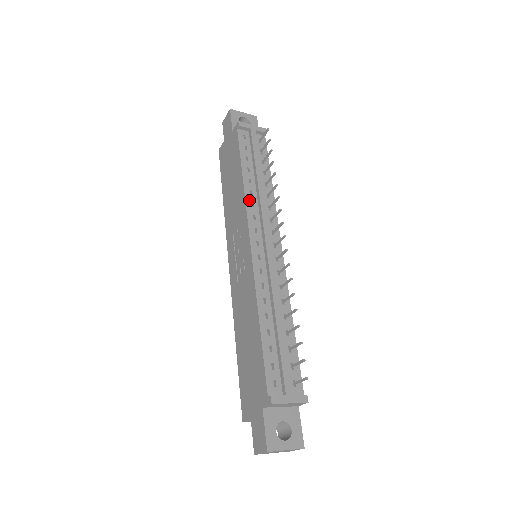
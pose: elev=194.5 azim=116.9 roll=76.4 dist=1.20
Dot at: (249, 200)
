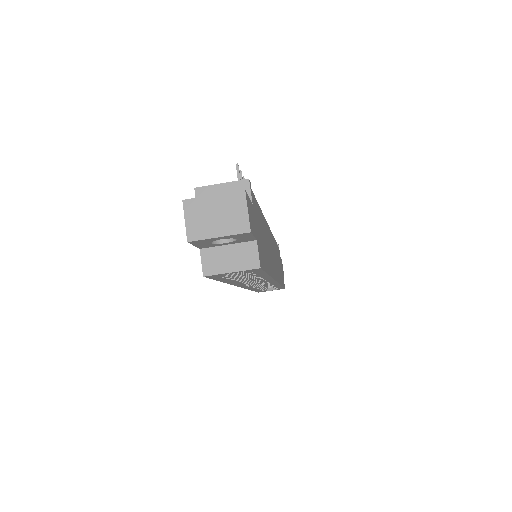
Dot at: occluded
